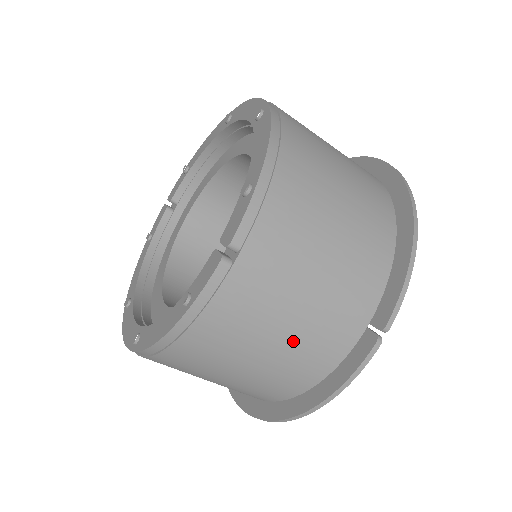
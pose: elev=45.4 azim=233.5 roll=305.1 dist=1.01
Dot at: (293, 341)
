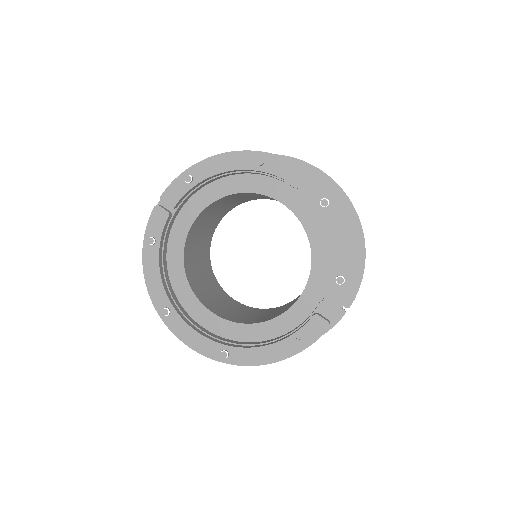
Dot at: occluded
